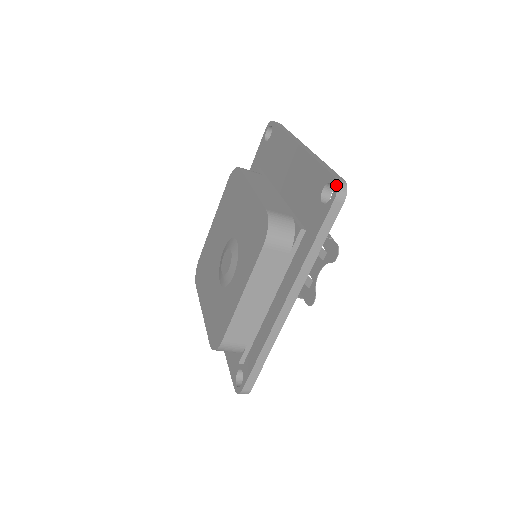
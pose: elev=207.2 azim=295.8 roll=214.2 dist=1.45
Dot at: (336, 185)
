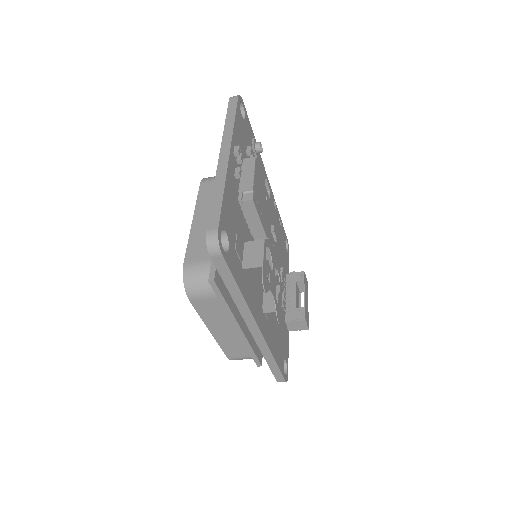
Dot at: (206, 242)
